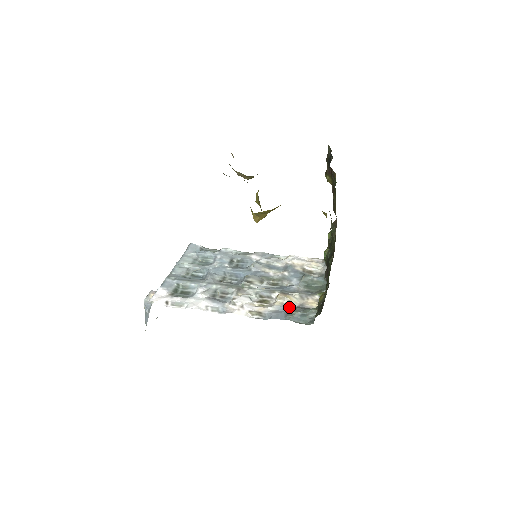
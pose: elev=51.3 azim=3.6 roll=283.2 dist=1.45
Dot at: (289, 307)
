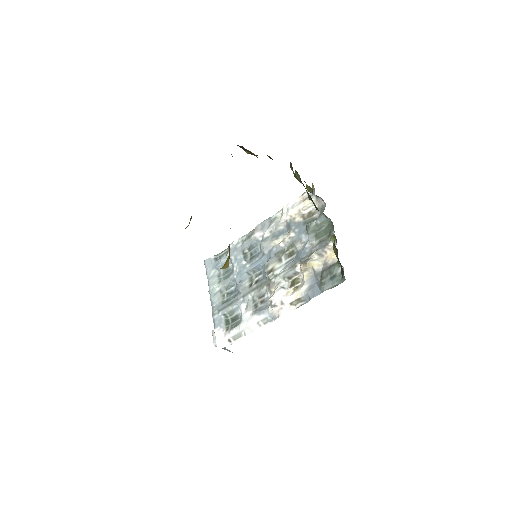
Dot at: (316, 276)
